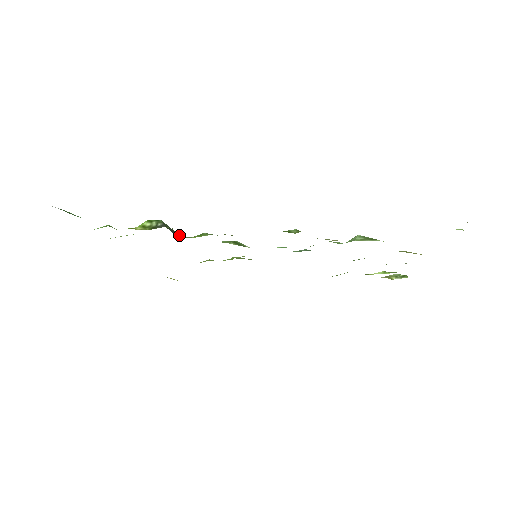
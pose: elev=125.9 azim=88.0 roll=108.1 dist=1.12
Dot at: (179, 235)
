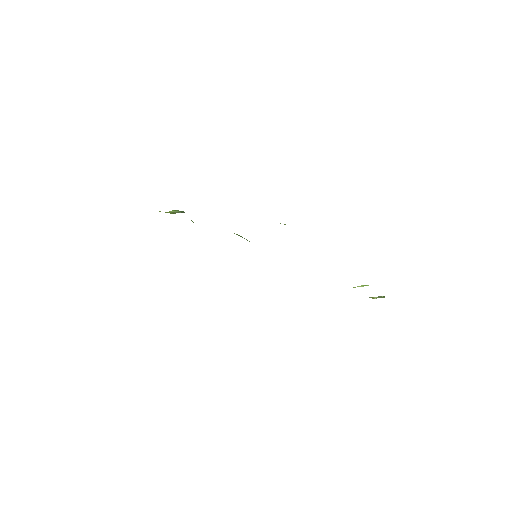
Dot at: occluded
